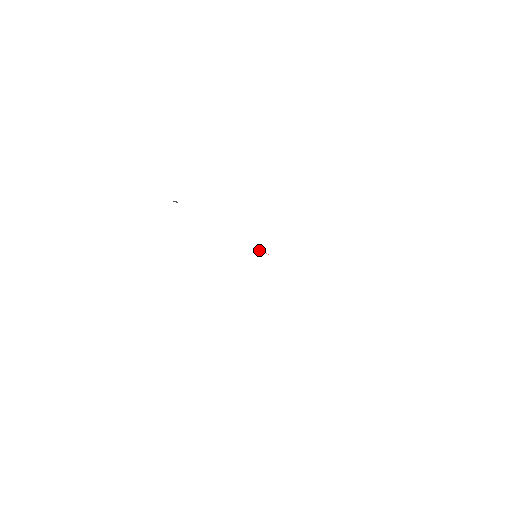
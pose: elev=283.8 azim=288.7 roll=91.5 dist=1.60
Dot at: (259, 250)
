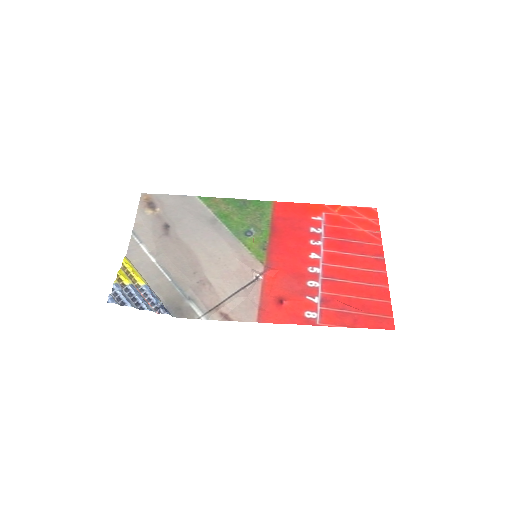
Dot at: (258, 279)
